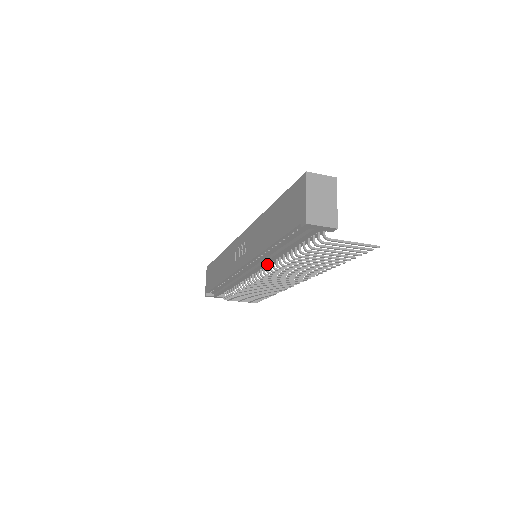
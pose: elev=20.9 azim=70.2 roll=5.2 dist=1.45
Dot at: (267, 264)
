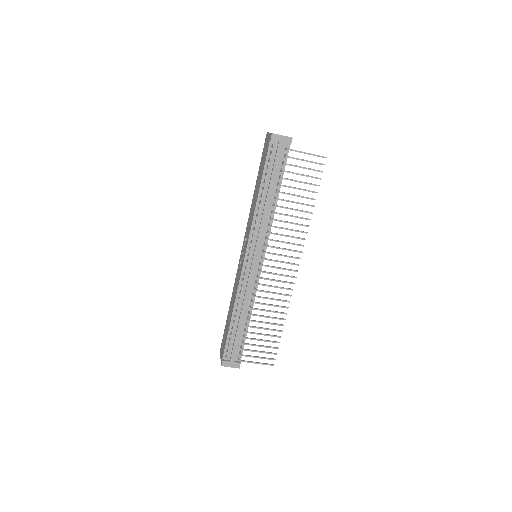
Dot at: (264, 240)
